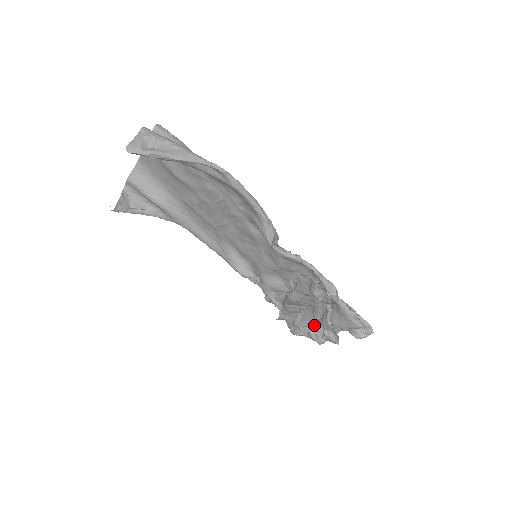
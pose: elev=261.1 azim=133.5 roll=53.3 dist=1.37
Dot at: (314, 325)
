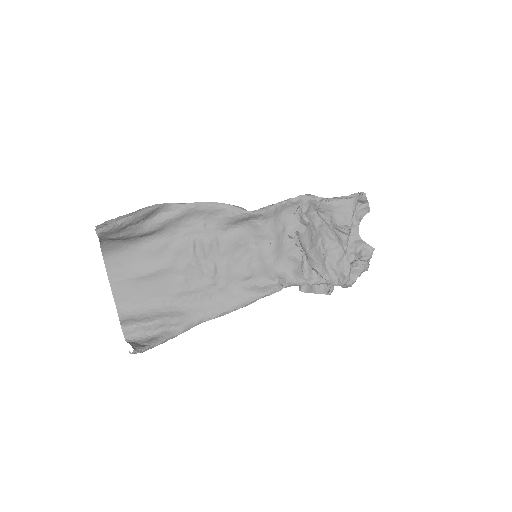
Dot at: (343, 250)
